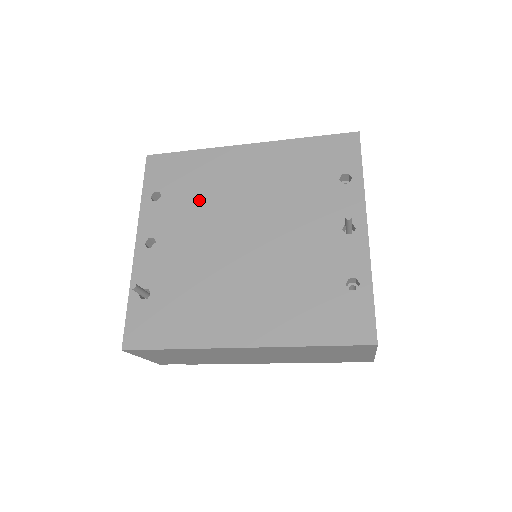
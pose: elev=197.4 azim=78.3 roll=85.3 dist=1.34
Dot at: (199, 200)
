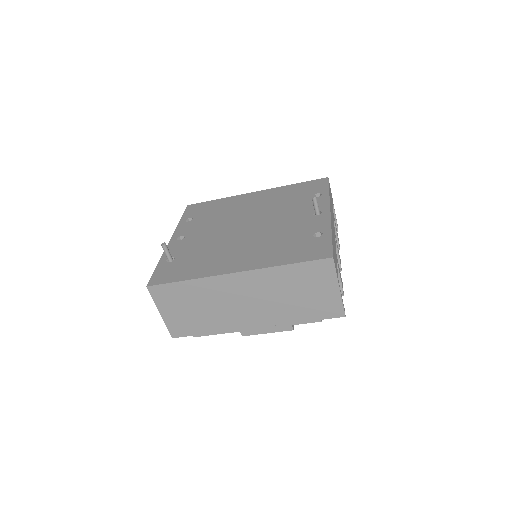
Dot at: (218, 217)
